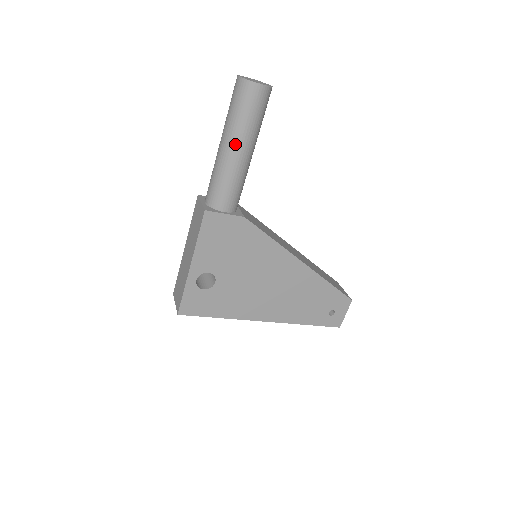
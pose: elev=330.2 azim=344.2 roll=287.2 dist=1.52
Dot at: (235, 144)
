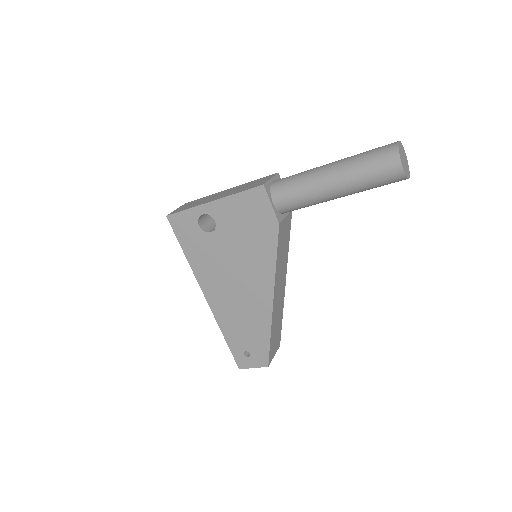
Dot at: (336, 176)
